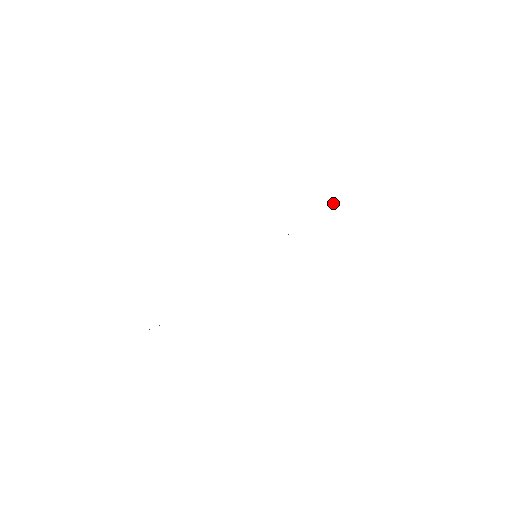
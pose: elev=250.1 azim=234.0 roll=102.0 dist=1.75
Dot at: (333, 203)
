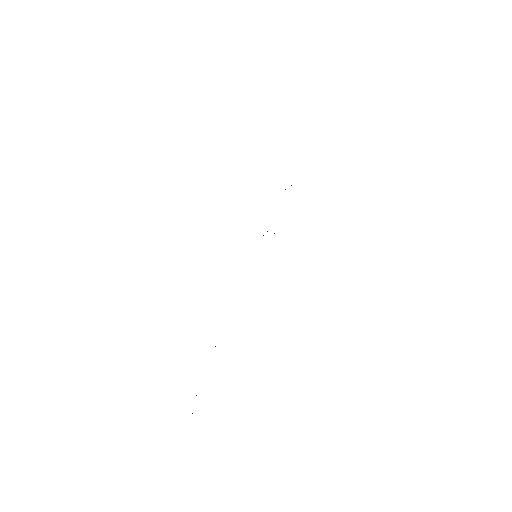
Dot at: occluded
